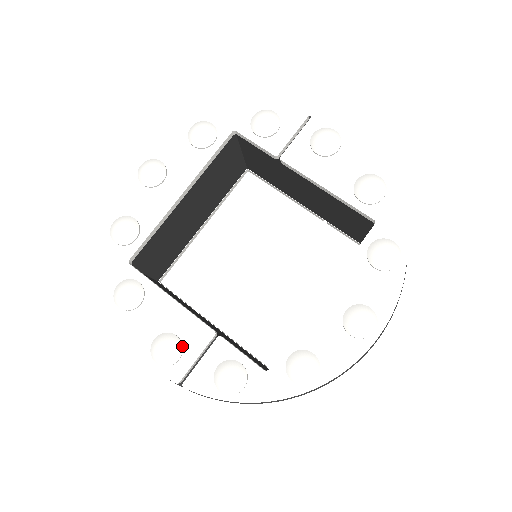
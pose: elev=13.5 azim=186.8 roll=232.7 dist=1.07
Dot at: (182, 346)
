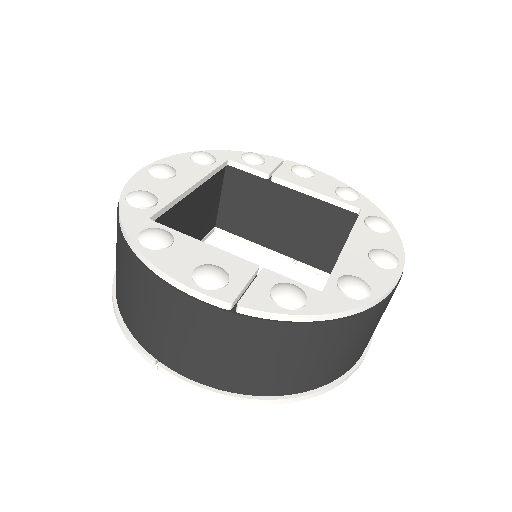
Dot at: (228, 274)
